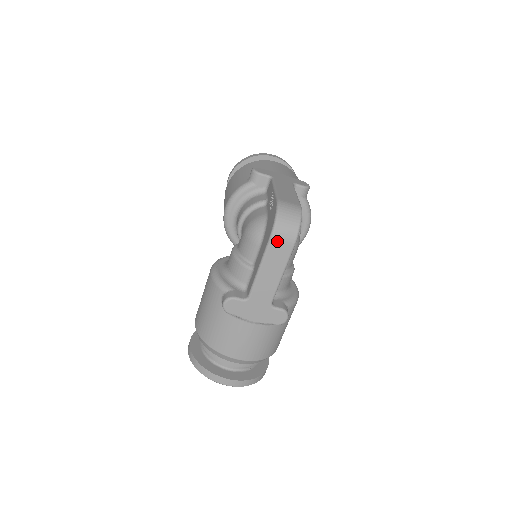
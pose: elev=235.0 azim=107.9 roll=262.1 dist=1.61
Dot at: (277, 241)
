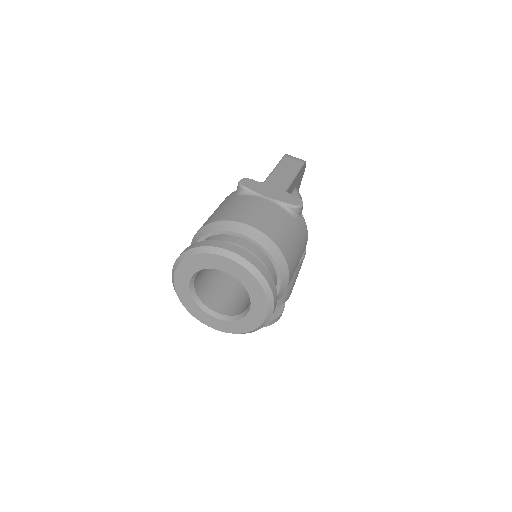
Dot at: (289, 158)
